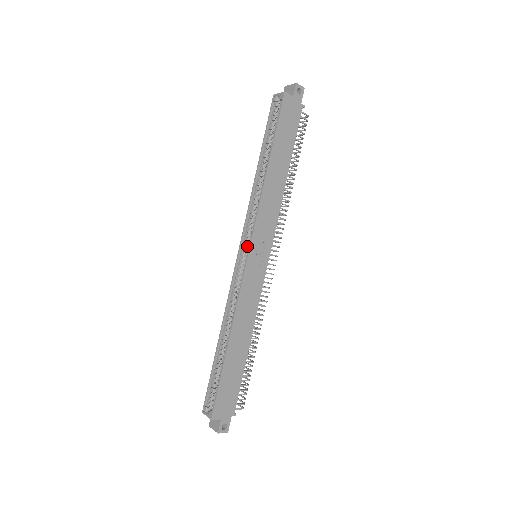
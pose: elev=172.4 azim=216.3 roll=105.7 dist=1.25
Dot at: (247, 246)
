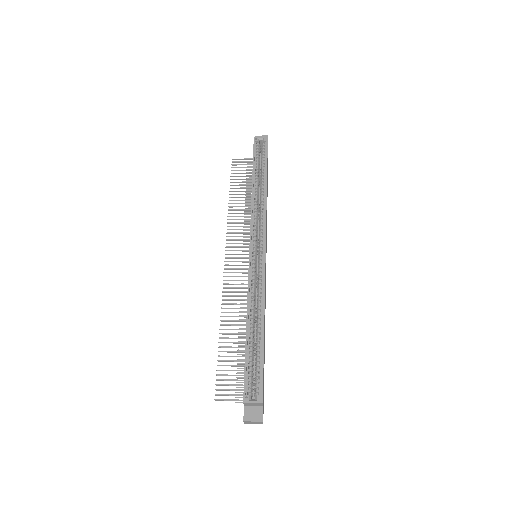
Dot at: (256, 244)
